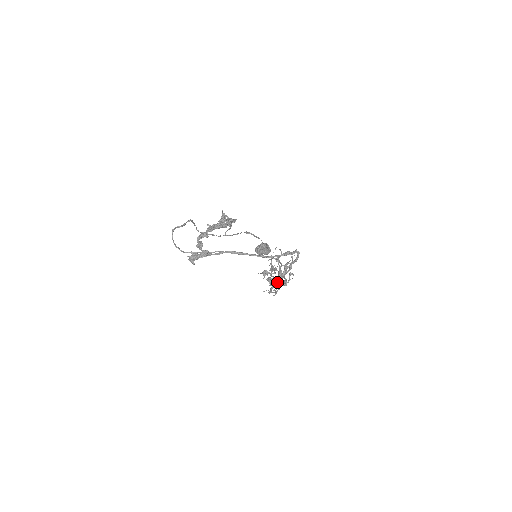
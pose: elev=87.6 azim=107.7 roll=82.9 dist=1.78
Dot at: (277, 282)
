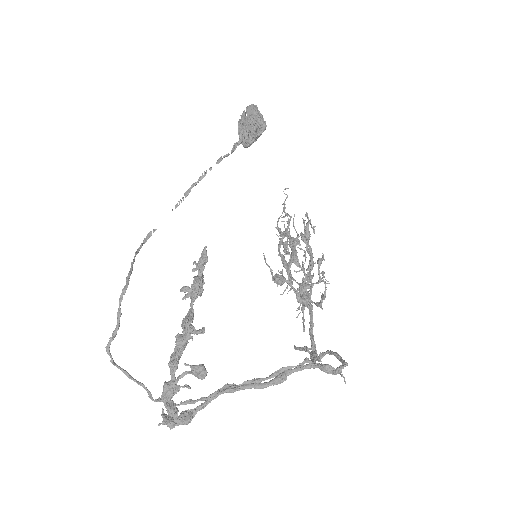
Dot at: (302, 305)
